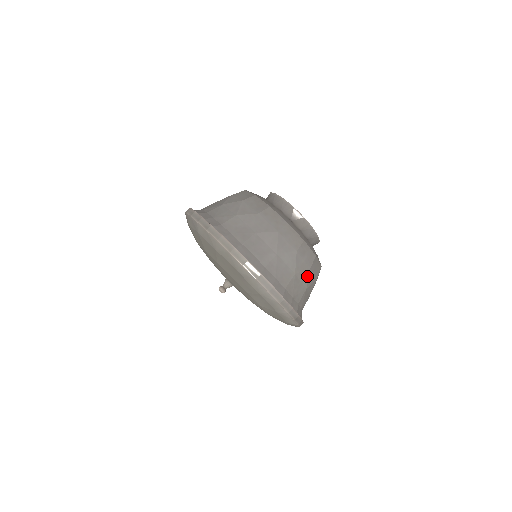
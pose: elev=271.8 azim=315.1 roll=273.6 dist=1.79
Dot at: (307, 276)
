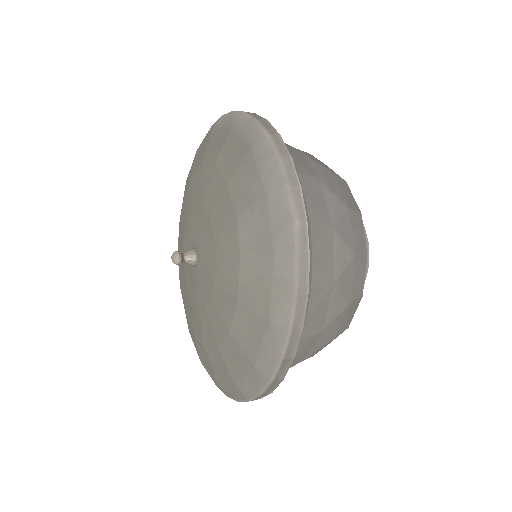
Dot at: (345, 262)
